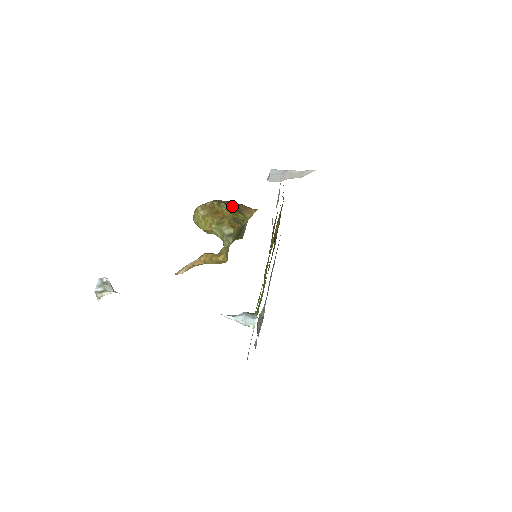
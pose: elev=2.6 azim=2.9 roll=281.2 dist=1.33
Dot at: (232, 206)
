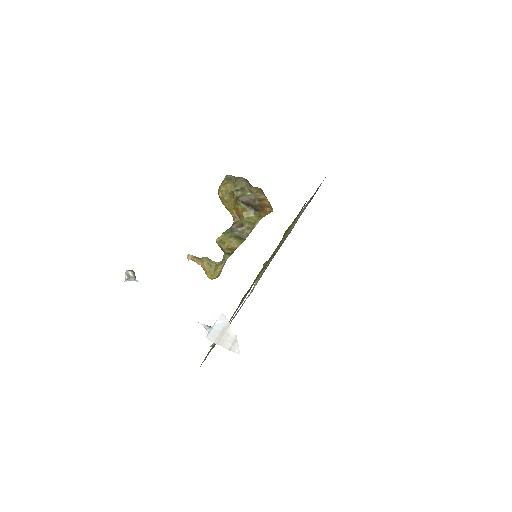
Dot at: (249, 202)
